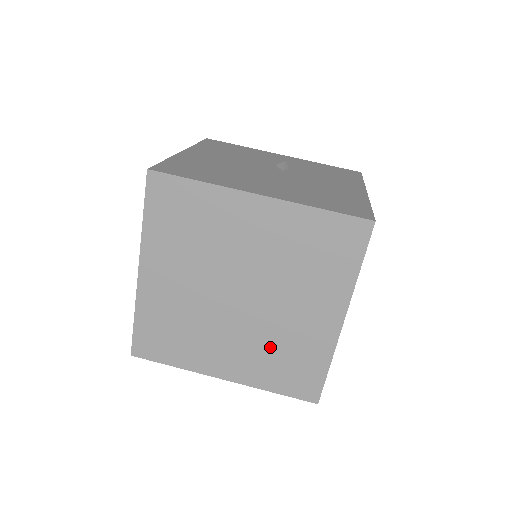
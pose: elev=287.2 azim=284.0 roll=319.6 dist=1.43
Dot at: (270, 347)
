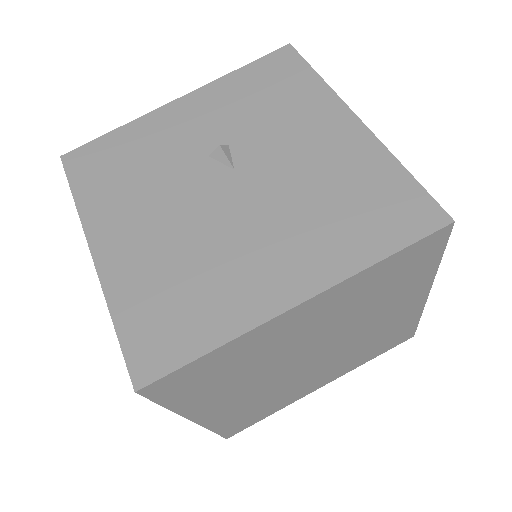
Dot at: (359, 350)
